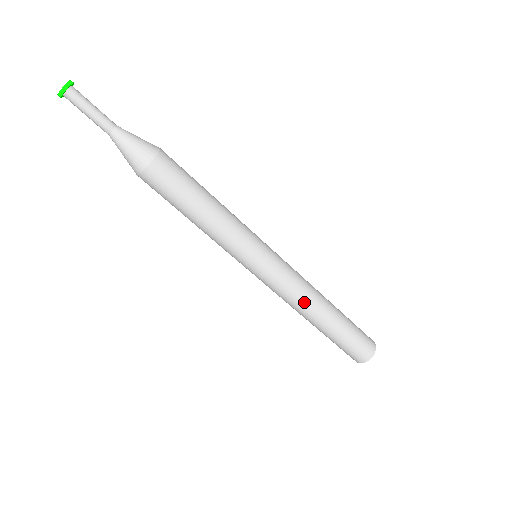
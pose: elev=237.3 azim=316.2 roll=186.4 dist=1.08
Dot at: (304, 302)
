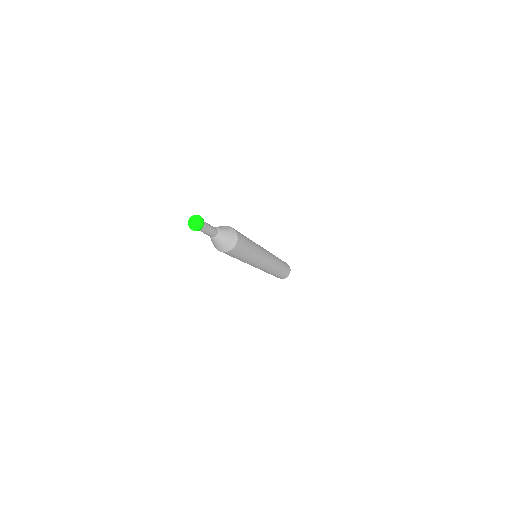
Dot at: (272, 270)
